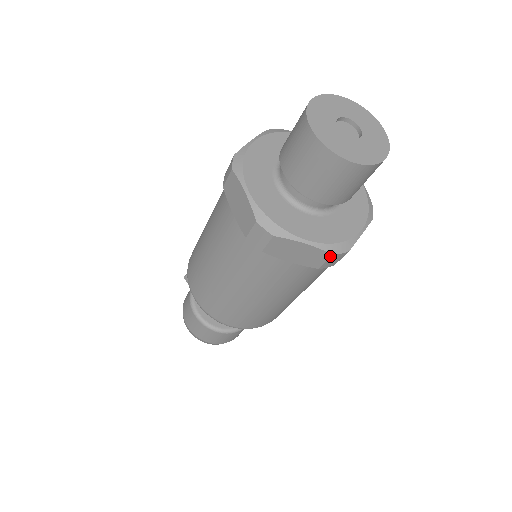
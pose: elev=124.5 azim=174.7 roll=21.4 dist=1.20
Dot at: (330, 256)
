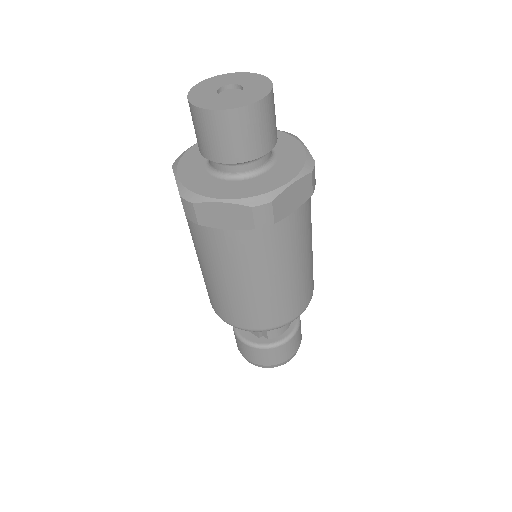
Dot at: (251, 210)
